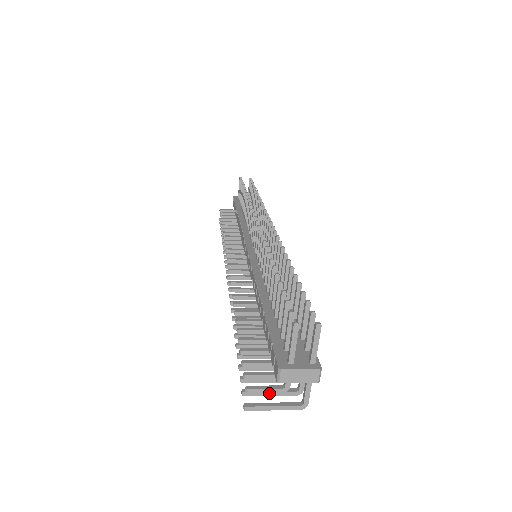
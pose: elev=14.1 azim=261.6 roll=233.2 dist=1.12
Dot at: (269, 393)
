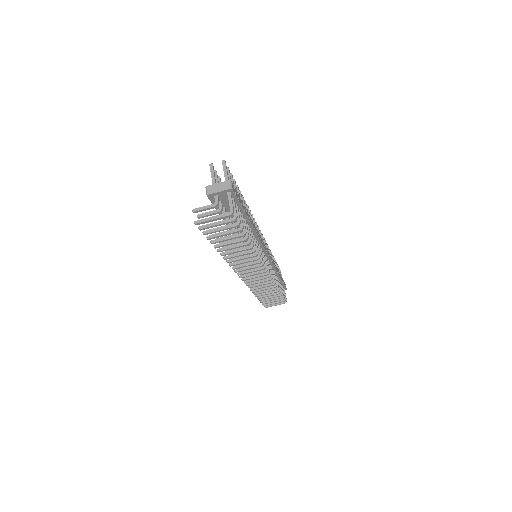
Dot at: (215, 223)
